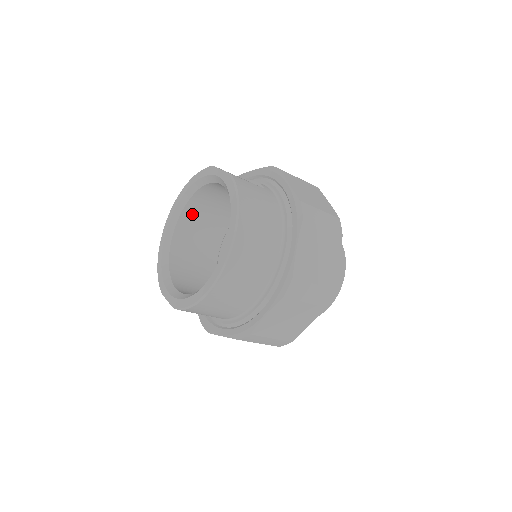
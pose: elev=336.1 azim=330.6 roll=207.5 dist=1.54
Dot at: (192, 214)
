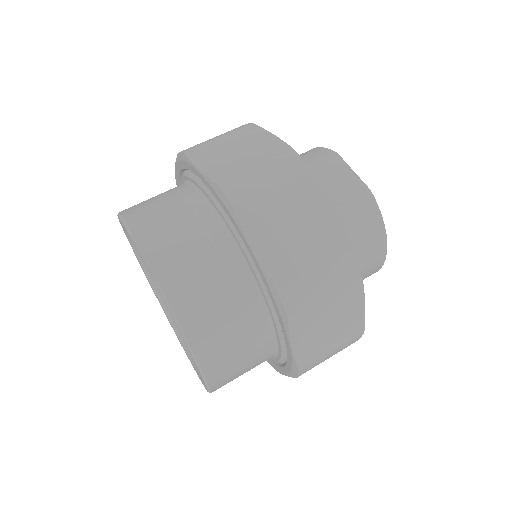
Dot at: occluded
